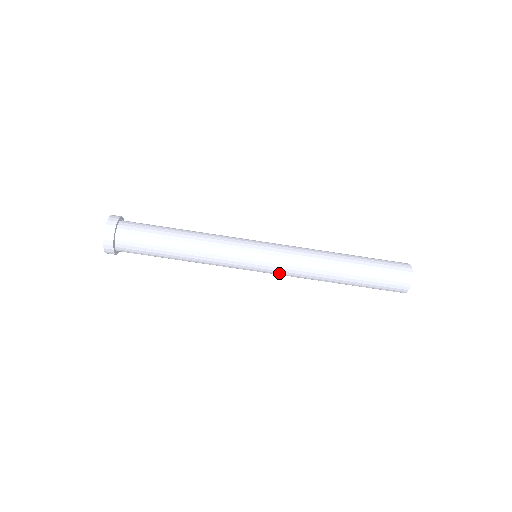
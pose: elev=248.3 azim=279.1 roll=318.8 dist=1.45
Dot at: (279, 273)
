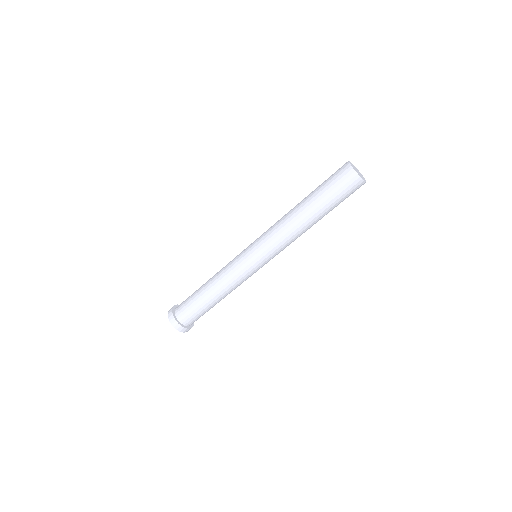
Dot at: (275, 253)
